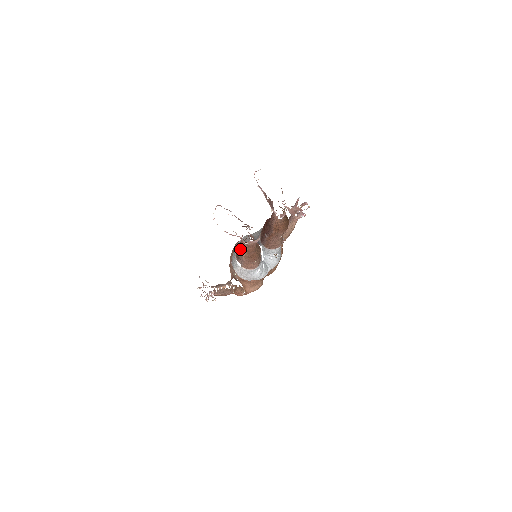
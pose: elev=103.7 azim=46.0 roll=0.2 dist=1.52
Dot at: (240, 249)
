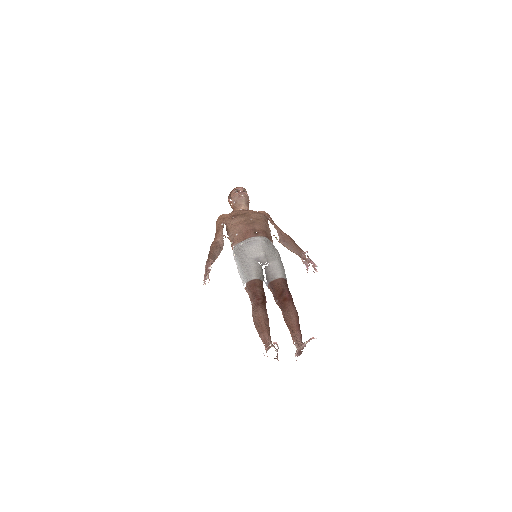
Dot at: (258, 328)
